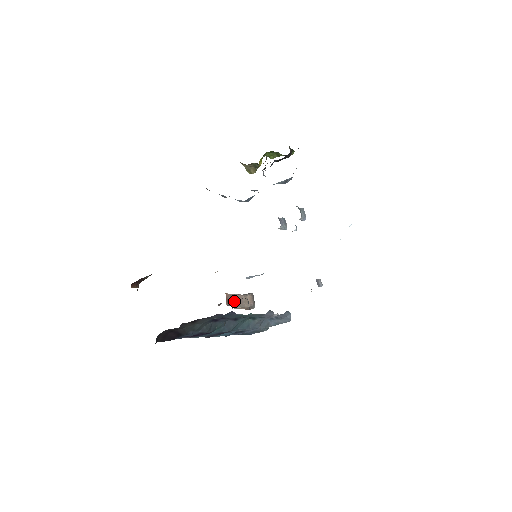
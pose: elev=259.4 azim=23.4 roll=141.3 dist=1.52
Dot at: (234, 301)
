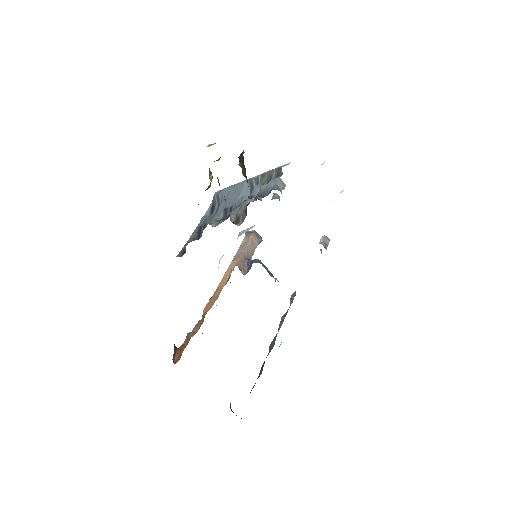
Dot at: (246, 263)
